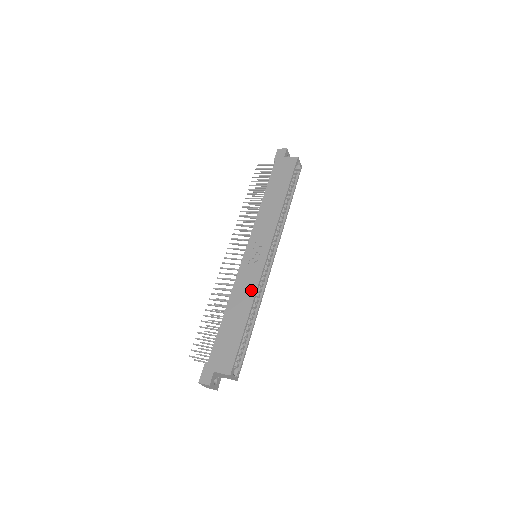
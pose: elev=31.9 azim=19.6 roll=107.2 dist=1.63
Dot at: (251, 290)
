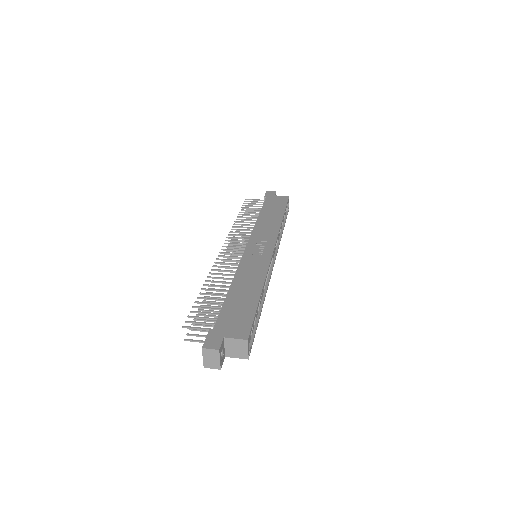
Dot at: (260, 273)
